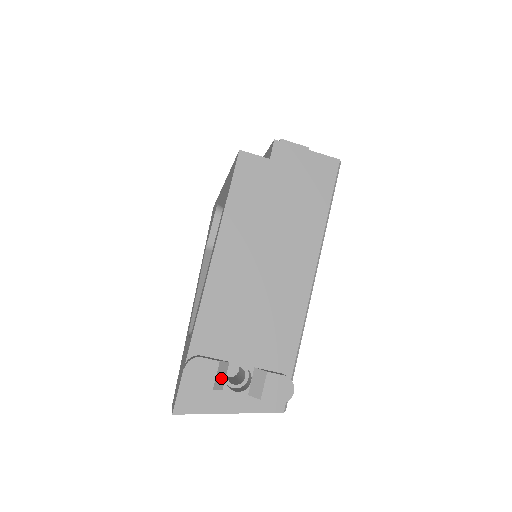
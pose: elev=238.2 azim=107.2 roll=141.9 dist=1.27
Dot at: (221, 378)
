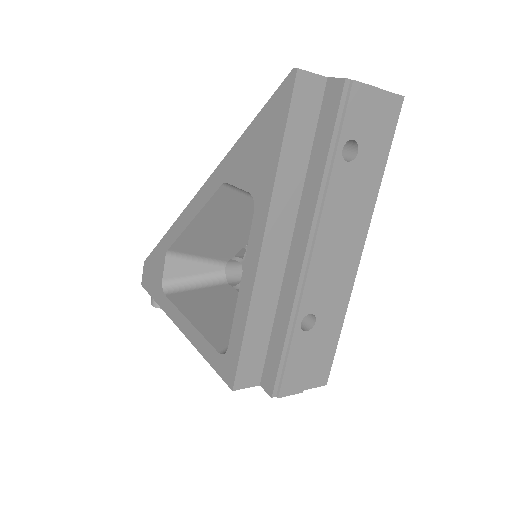
Dot at: occluded
